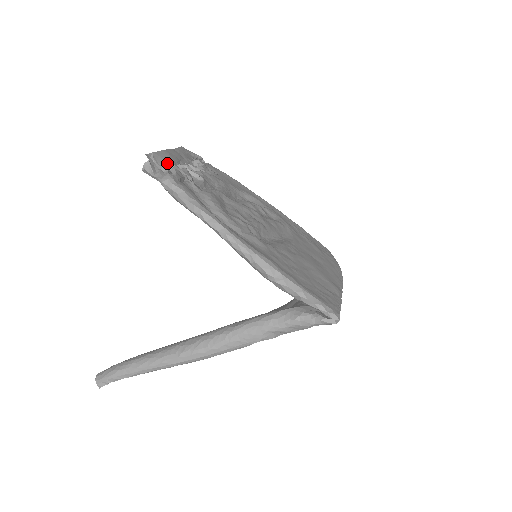
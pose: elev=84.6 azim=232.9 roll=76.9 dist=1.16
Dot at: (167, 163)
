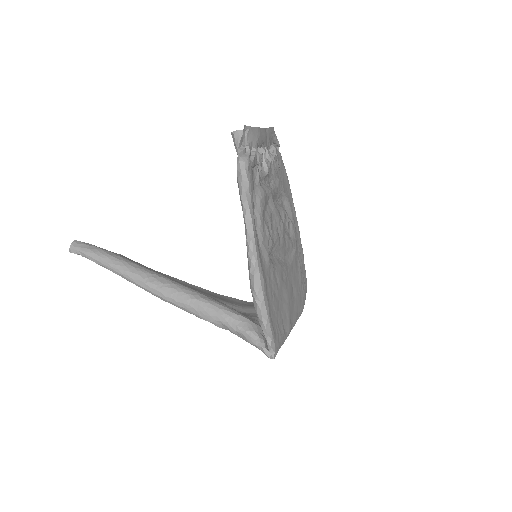
Dot at: (253, 143)
